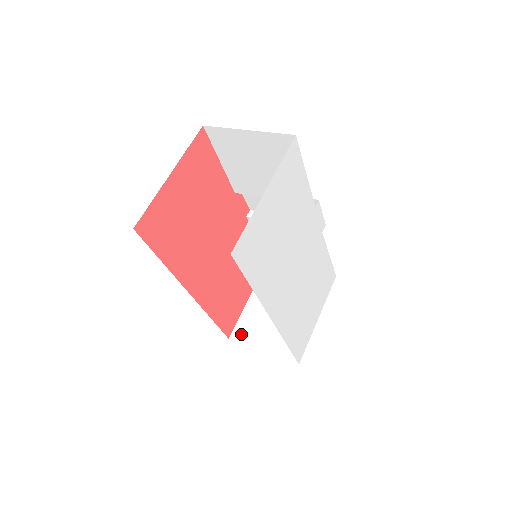
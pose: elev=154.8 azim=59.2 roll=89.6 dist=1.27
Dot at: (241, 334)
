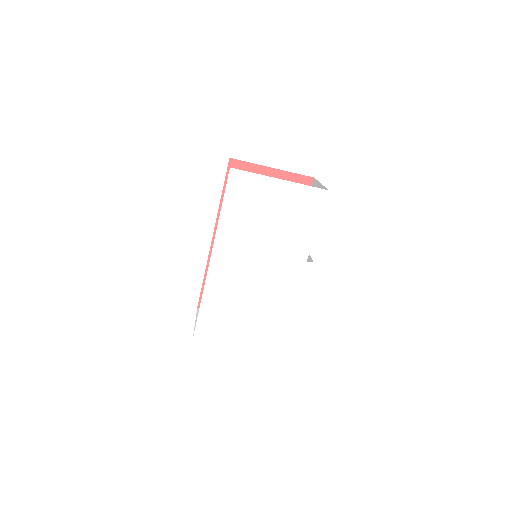
Dot at: occluded
